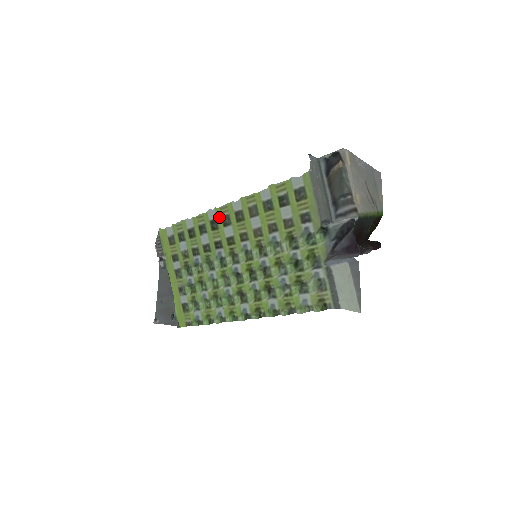
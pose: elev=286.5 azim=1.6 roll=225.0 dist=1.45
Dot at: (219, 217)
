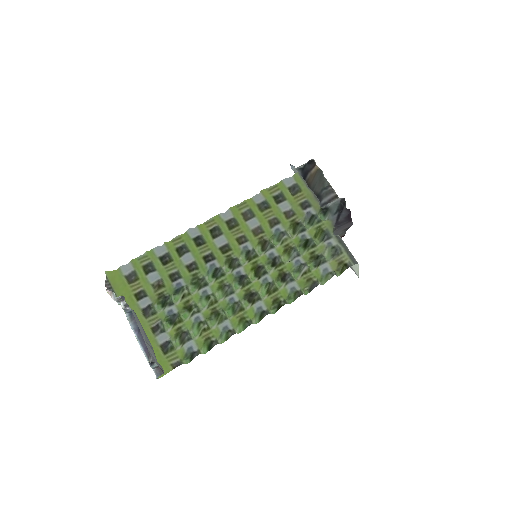
Dot at: (205, 232)
